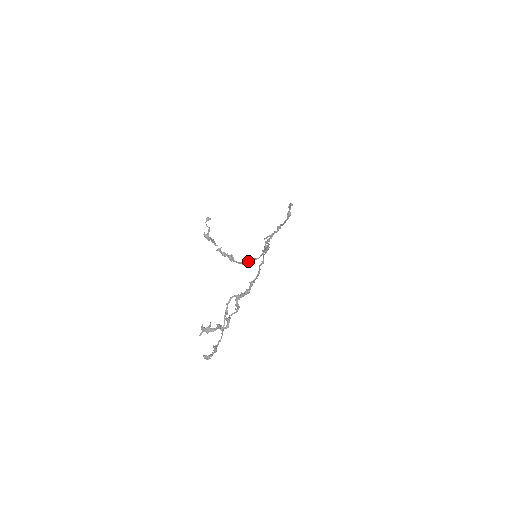
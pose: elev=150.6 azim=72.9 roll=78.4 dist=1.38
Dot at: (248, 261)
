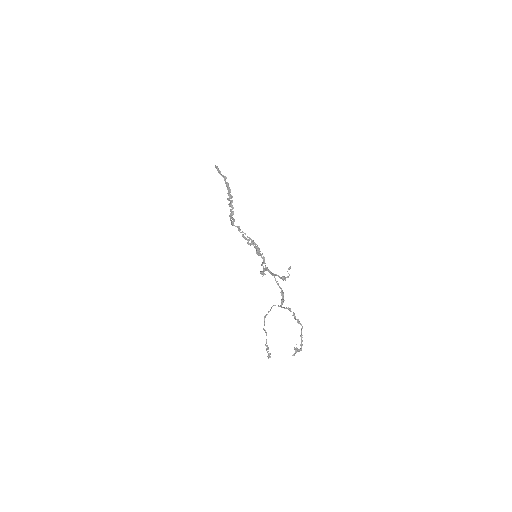
Dot at: occluded
